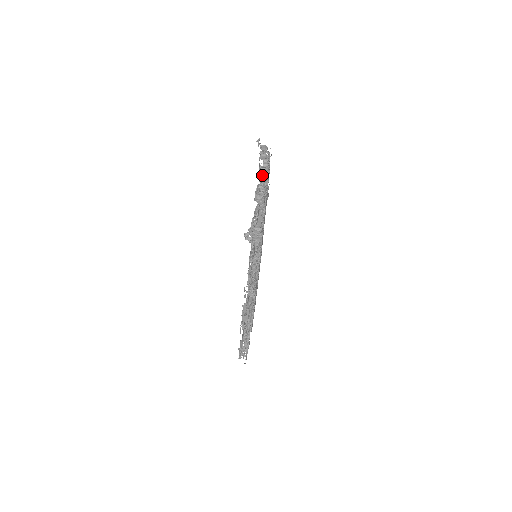
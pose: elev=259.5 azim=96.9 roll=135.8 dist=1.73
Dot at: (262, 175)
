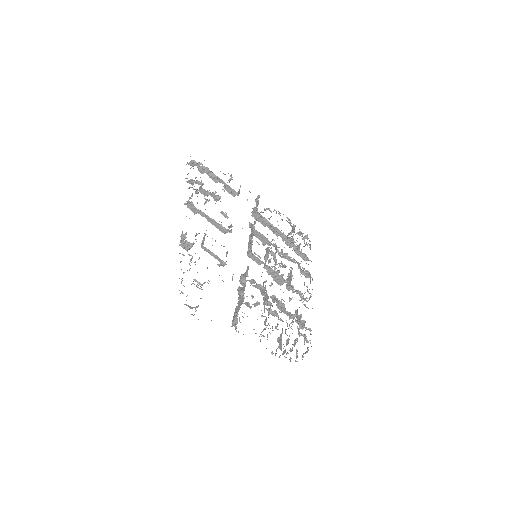
Dot at: (200, 186)
